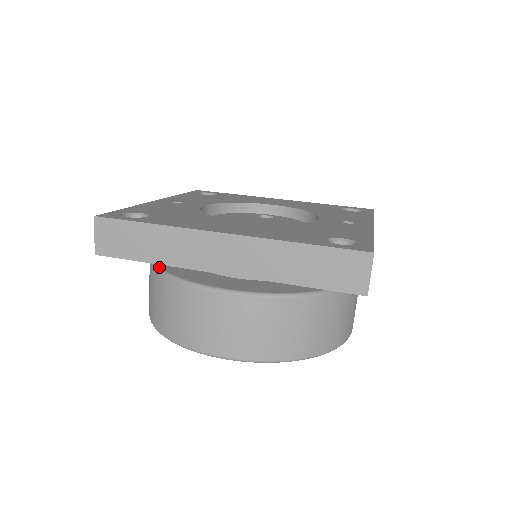
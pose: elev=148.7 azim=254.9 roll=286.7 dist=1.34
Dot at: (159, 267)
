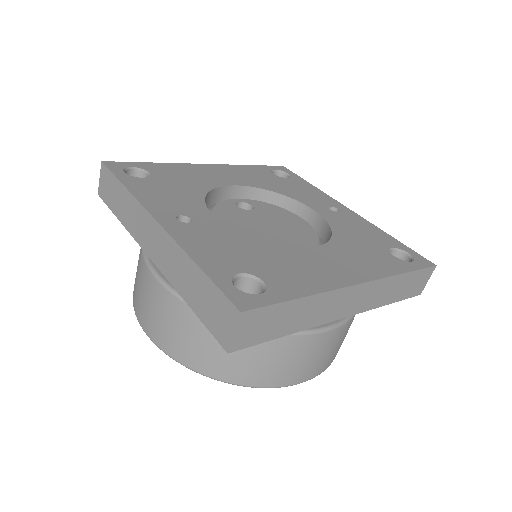
Dot at: occluded
